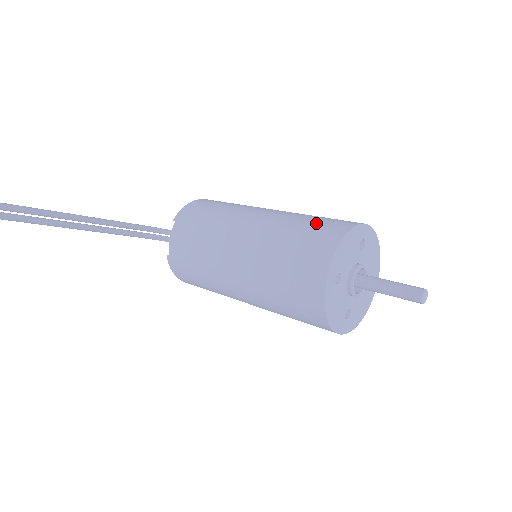
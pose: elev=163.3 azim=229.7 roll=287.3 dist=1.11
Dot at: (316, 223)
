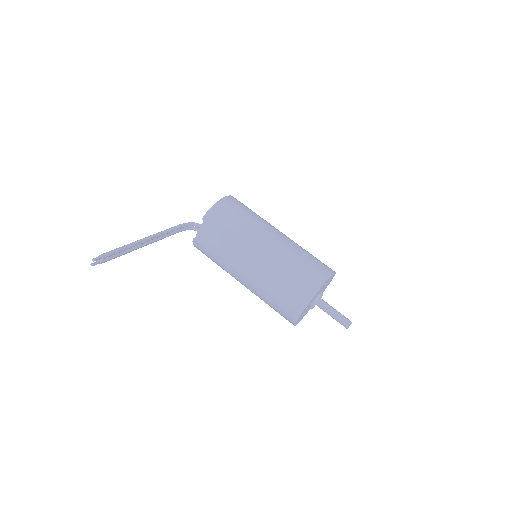
Dot at: (303, 270)
